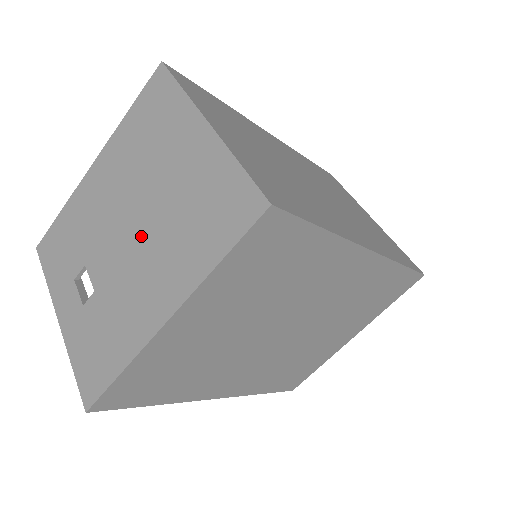
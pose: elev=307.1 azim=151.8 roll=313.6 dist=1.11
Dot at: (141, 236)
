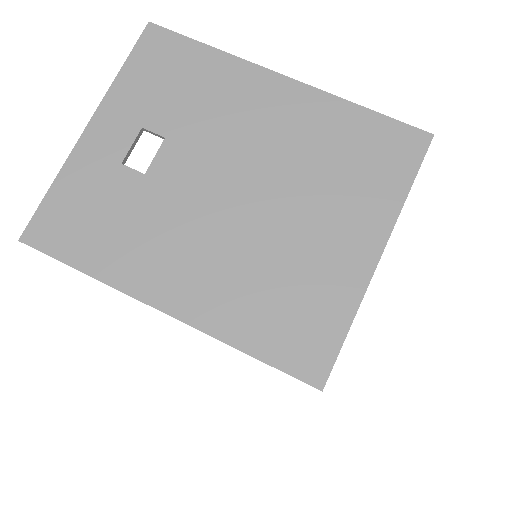
Dot at: (231, 219)
